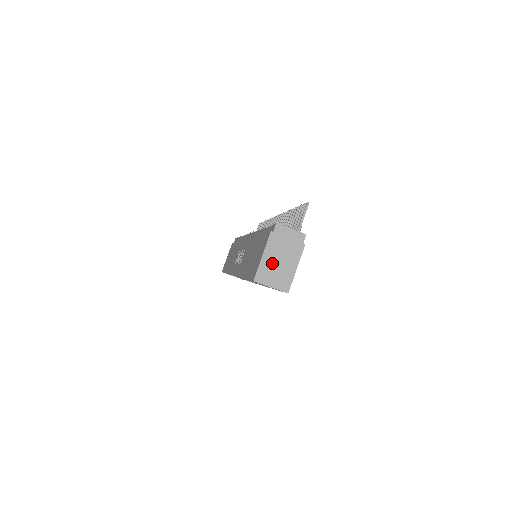
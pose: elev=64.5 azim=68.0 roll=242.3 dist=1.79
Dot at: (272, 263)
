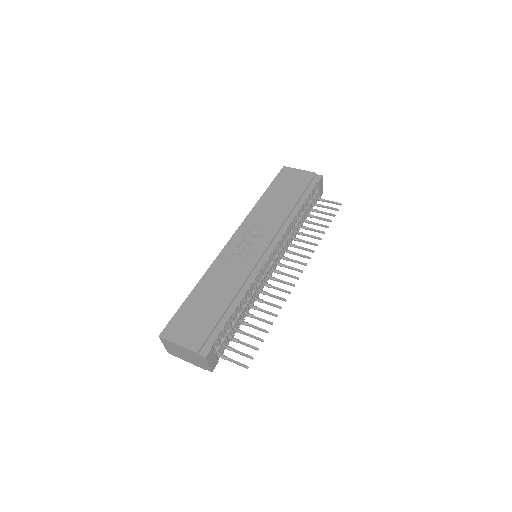
Dot at: (178, 349)
